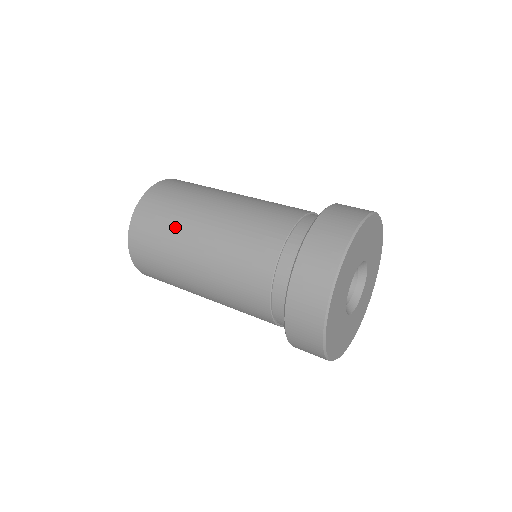
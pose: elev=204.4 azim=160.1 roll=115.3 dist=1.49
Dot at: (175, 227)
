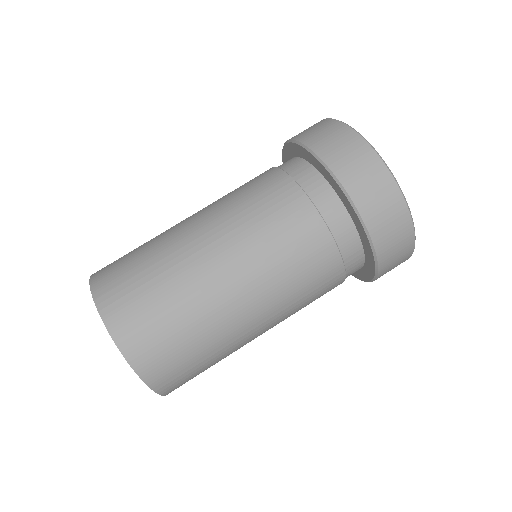
Dot at: (172, 276)
